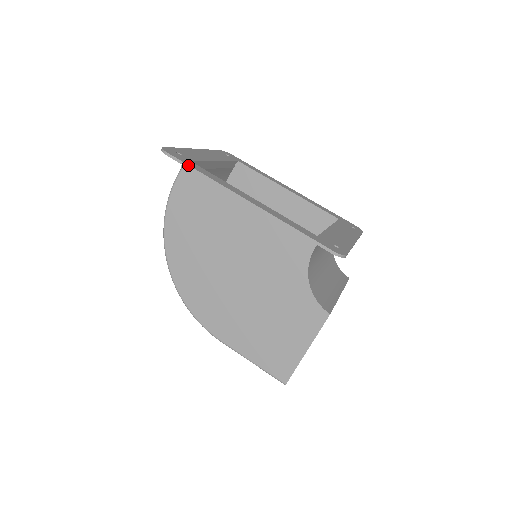
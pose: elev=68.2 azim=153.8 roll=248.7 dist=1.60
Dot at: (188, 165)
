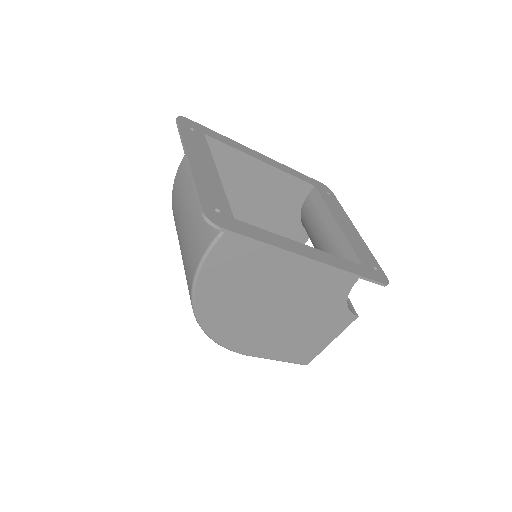
Dot at: (249, 237)
